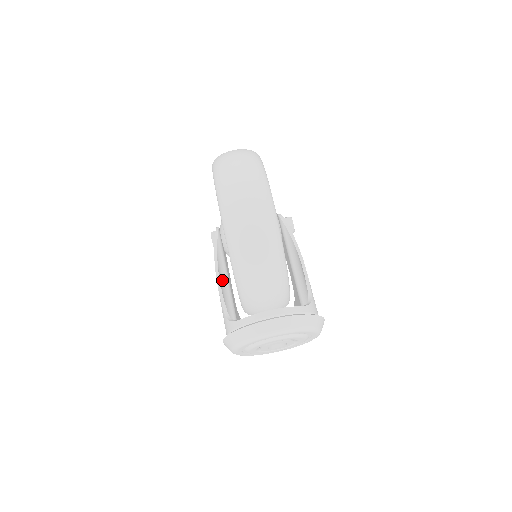
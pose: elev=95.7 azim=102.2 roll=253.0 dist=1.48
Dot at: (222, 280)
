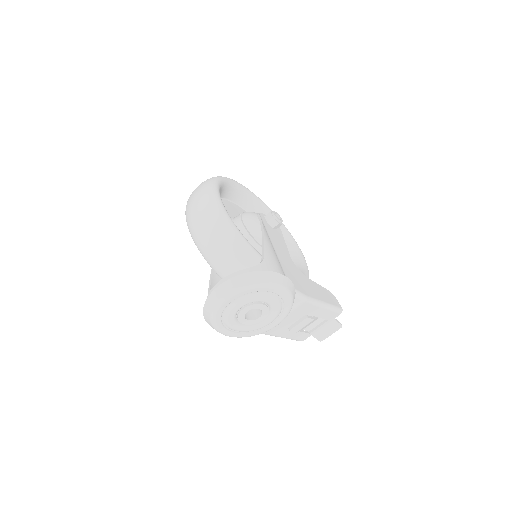
Dot at: occluded
